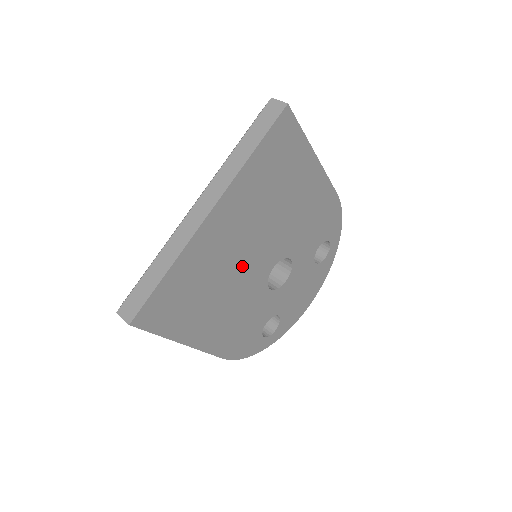
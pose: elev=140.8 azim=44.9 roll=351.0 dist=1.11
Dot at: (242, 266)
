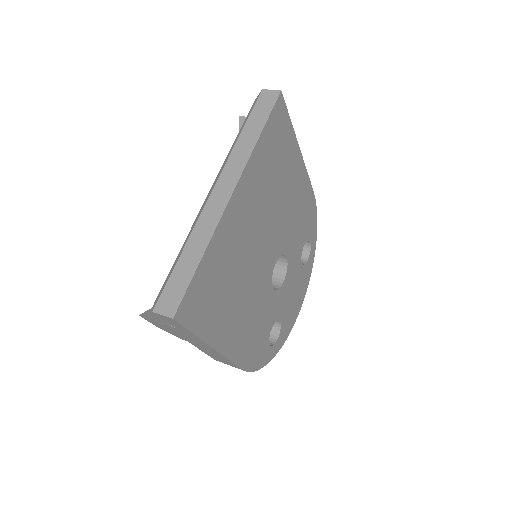
Dot at: (254, 259)
